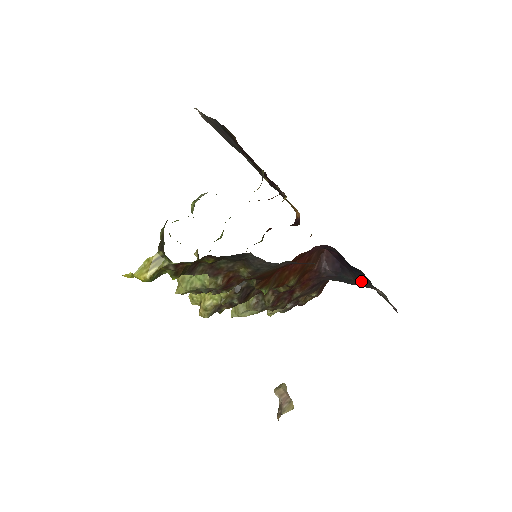
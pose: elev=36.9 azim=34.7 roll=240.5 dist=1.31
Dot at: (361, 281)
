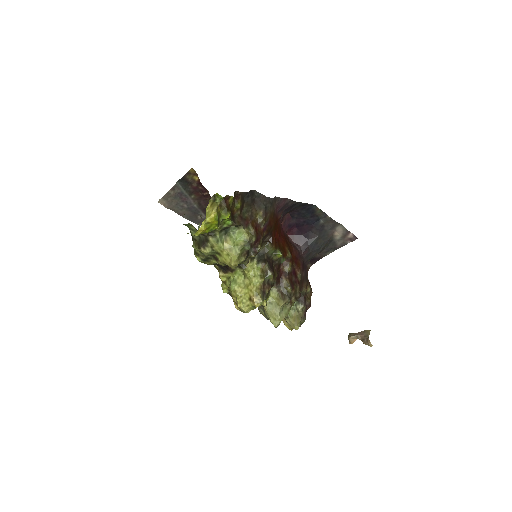
Dot at: (322, 231)
